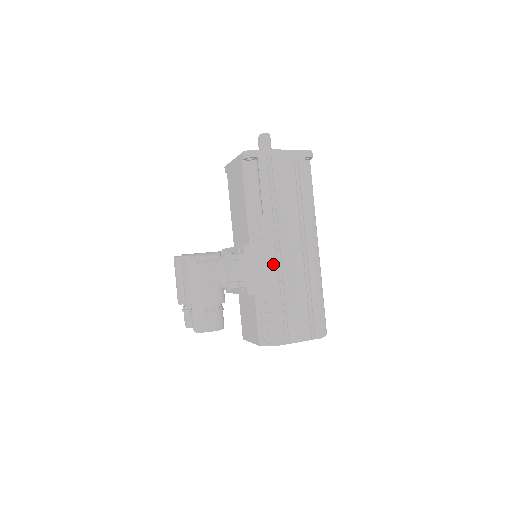
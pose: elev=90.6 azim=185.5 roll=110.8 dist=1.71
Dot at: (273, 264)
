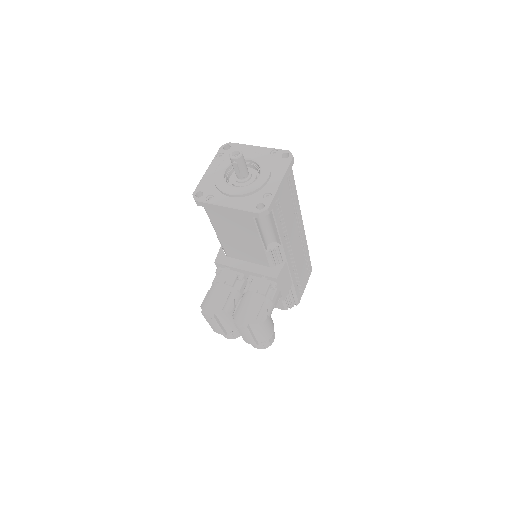
Dot at: (291, 267)
